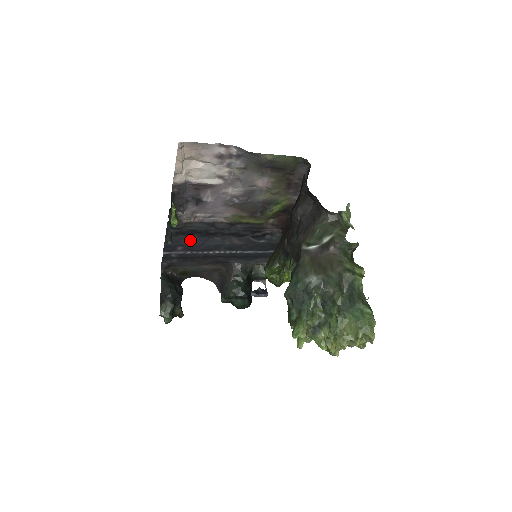
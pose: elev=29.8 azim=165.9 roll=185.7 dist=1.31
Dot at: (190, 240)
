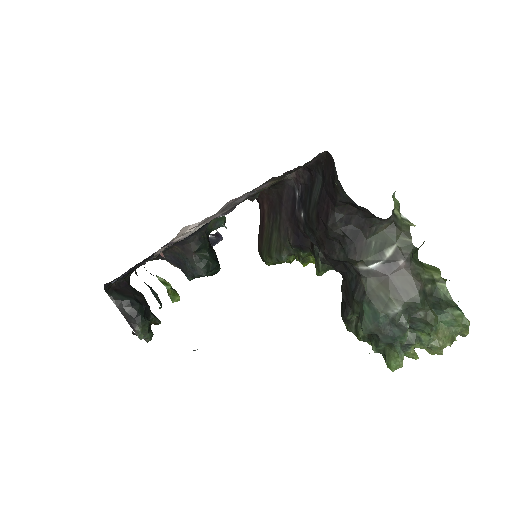
Dot at: occluded
